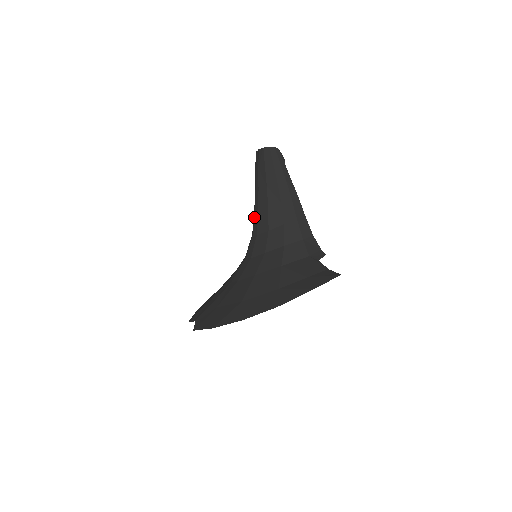
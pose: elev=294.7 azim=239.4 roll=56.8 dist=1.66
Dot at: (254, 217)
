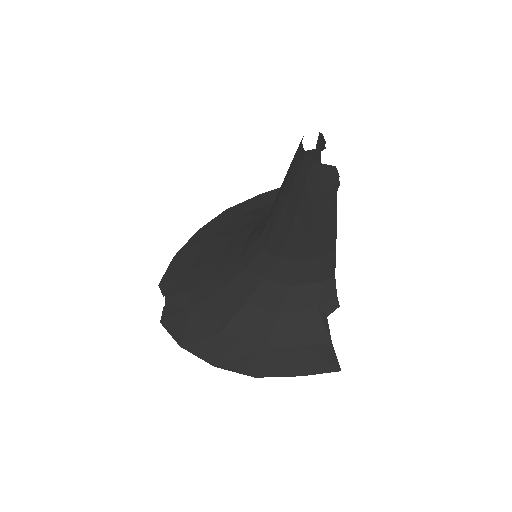
Dot at: (267, 222)
